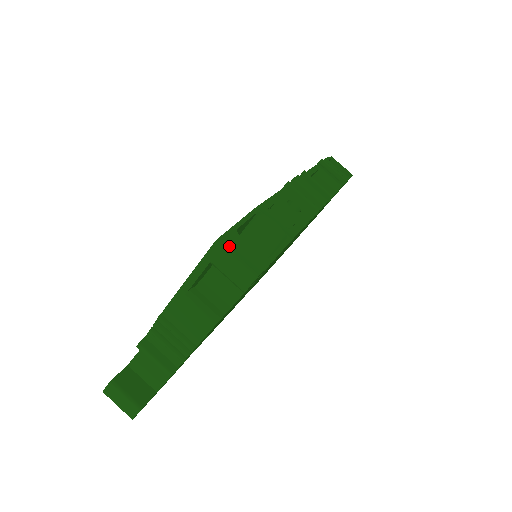
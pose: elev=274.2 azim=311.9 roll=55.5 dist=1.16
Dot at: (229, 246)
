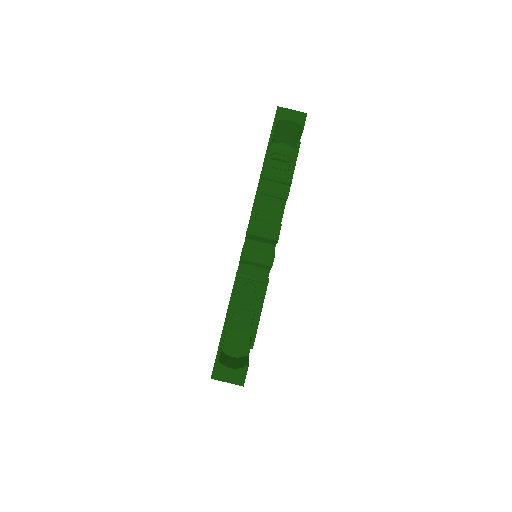
Dot at: (219, 377)
